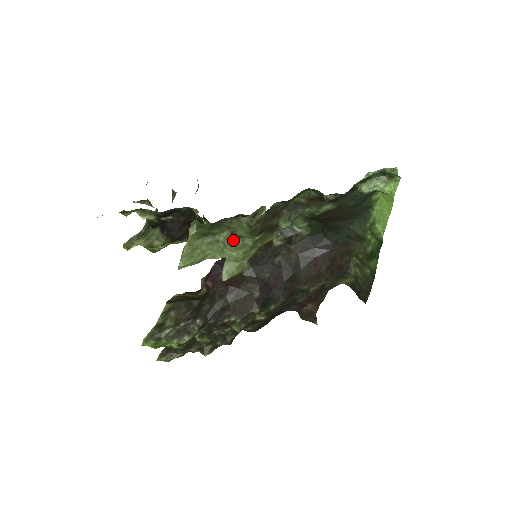
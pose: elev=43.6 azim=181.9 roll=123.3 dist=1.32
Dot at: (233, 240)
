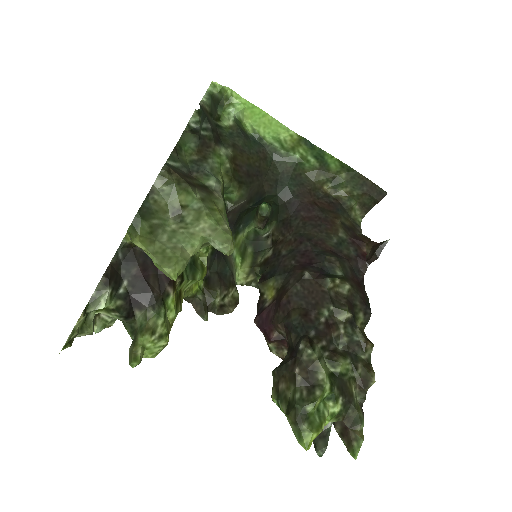
Dot at: (184, 218)
